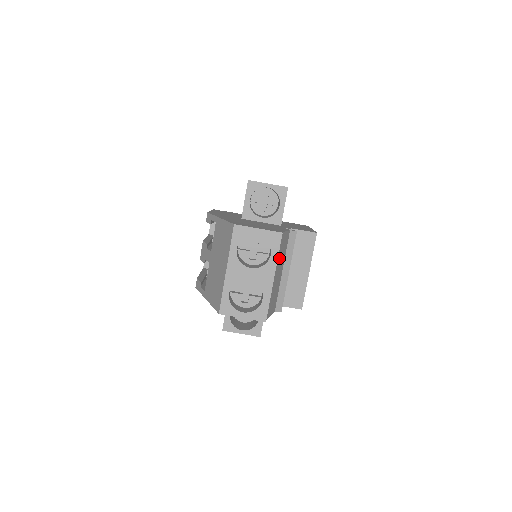
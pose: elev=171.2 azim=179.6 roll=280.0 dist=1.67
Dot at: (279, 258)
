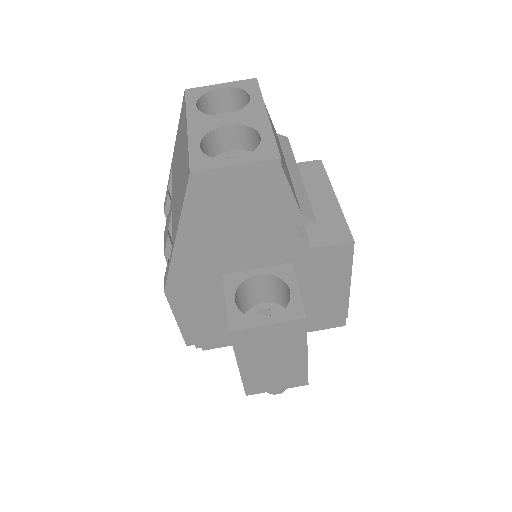
Dot at: occluded
